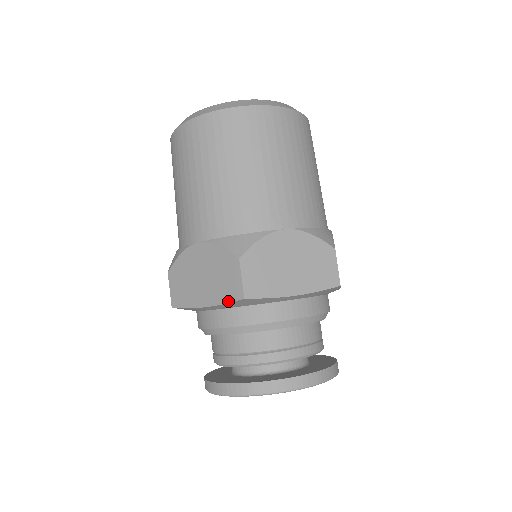
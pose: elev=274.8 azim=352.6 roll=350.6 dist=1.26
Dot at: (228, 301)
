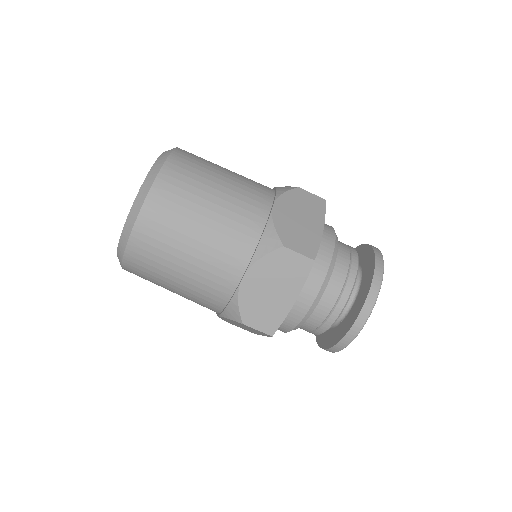
Dot at: (268, 336)
